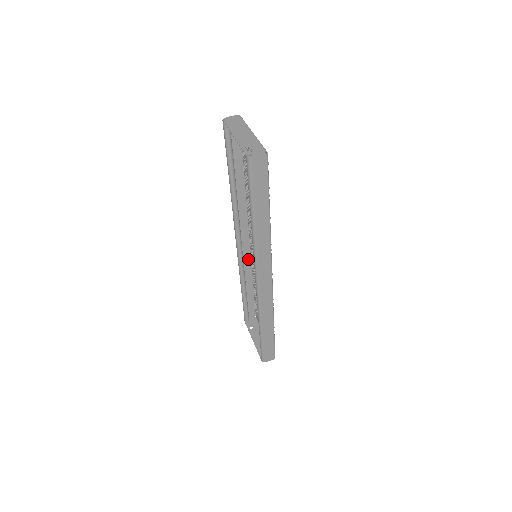
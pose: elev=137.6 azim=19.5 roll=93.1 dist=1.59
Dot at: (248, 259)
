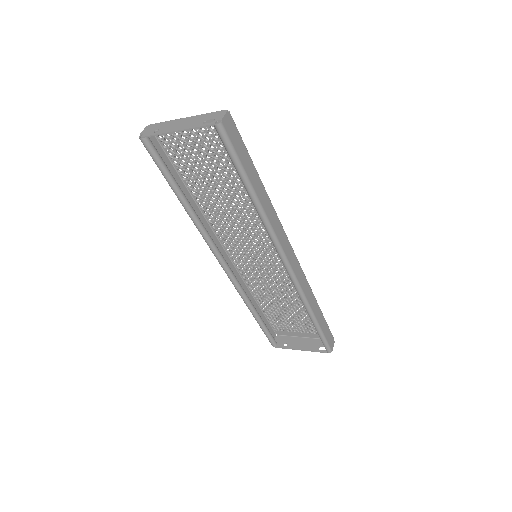
Dot at: (239, 279)
